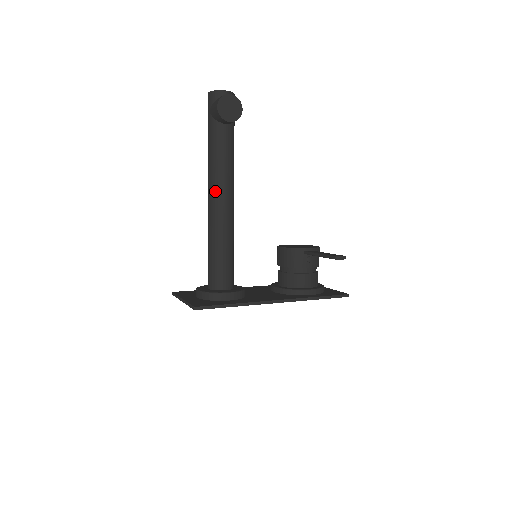
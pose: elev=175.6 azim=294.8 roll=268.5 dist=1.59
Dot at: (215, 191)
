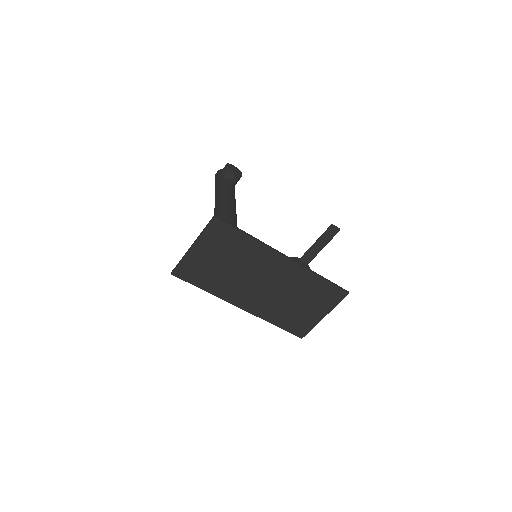
Dot at: (223, 202)
